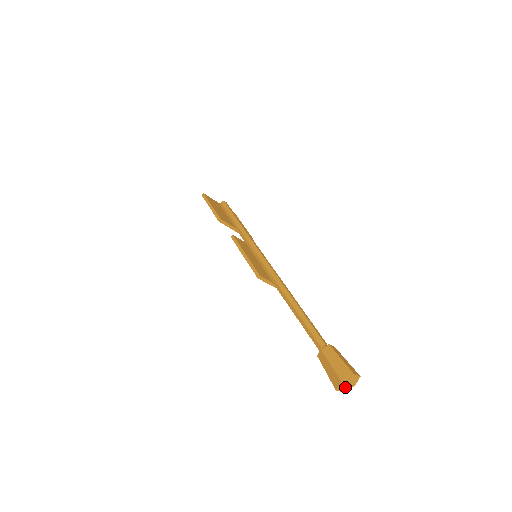
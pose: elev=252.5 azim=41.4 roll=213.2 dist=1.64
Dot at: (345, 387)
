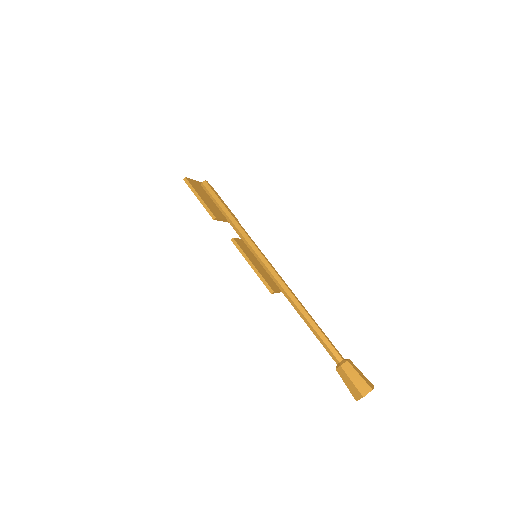
Dot at: occluded
